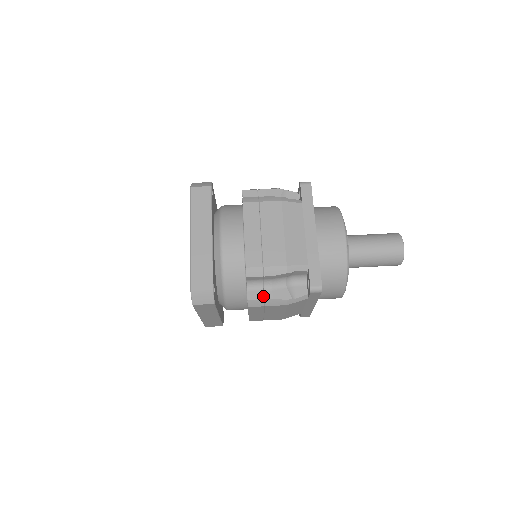
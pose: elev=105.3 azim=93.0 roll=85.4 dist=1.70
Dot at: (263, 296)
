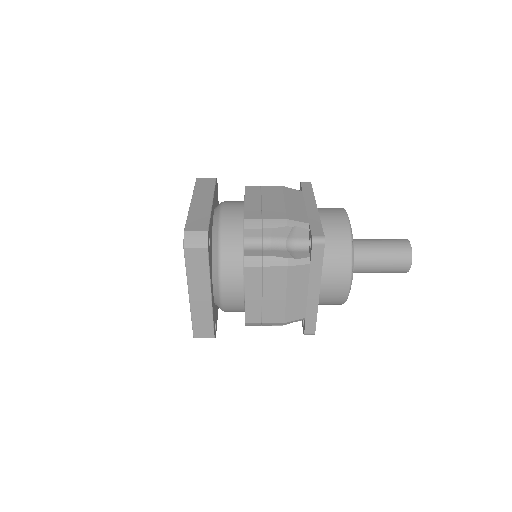
Dot at: (261, 254)
